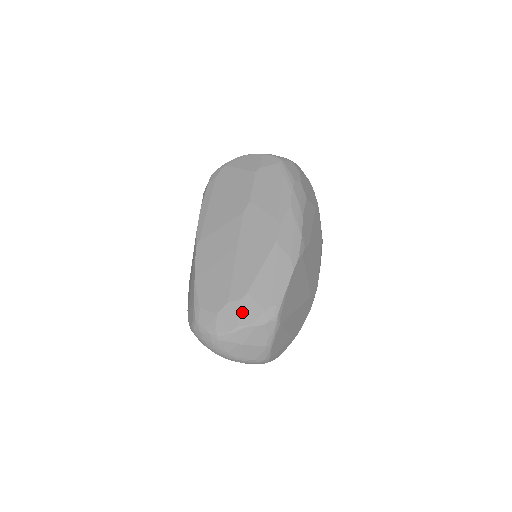
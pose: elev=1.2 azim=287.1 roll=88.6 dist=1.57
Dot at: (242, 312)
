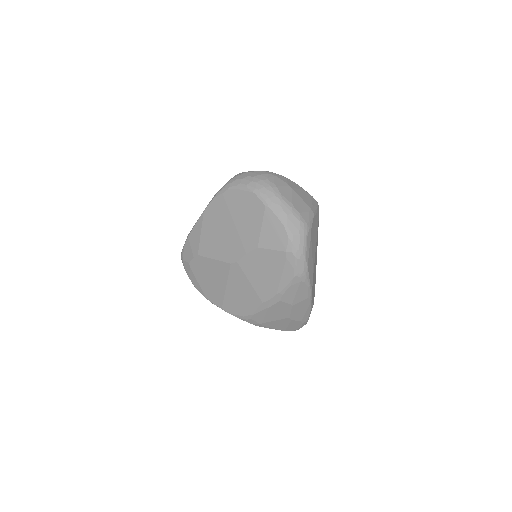
Dot at: occluded
